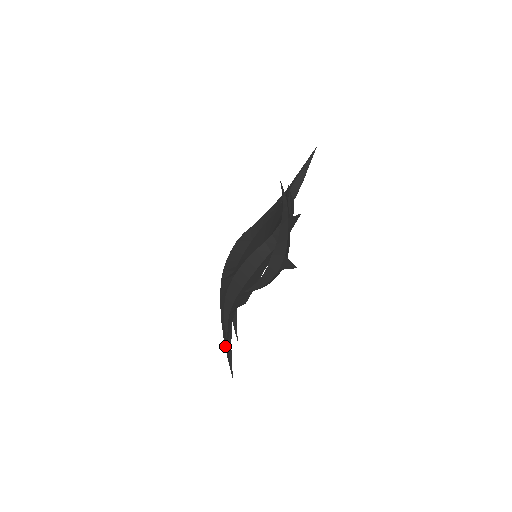
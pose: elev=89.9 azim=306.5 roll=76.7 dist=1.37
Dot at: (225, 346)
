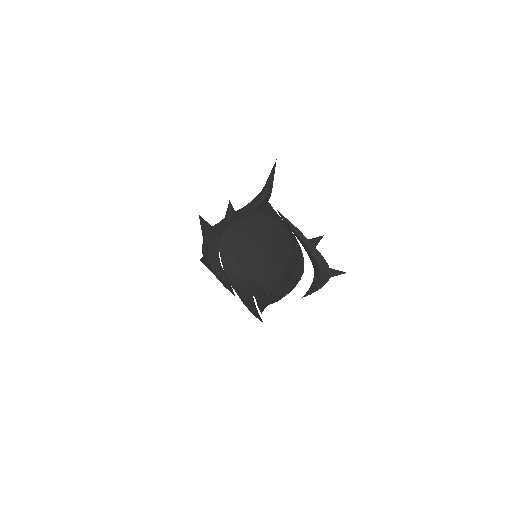
Dot at: (253, 314)
